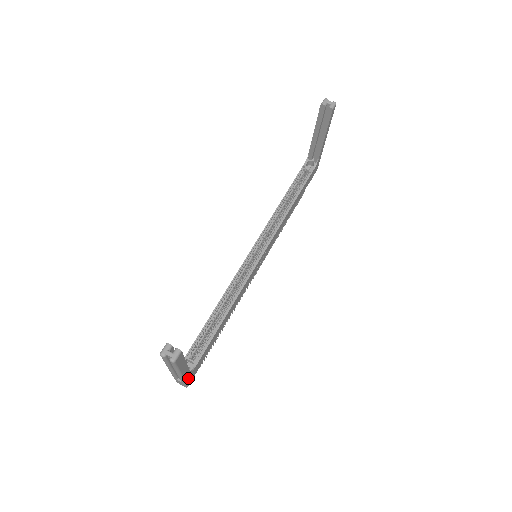
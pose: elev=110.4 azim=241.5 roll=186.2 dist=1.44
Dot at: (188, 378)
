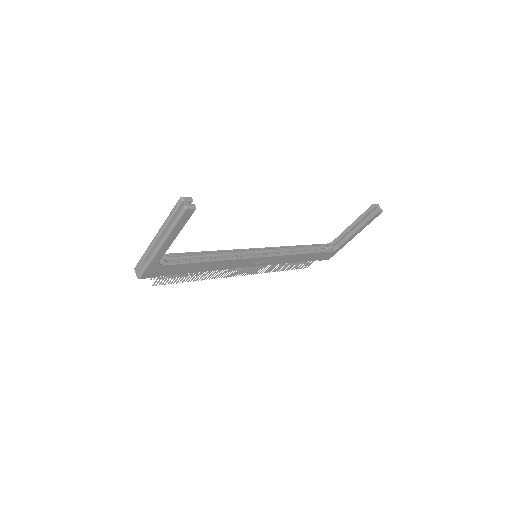
Dot at: (152, 266)
